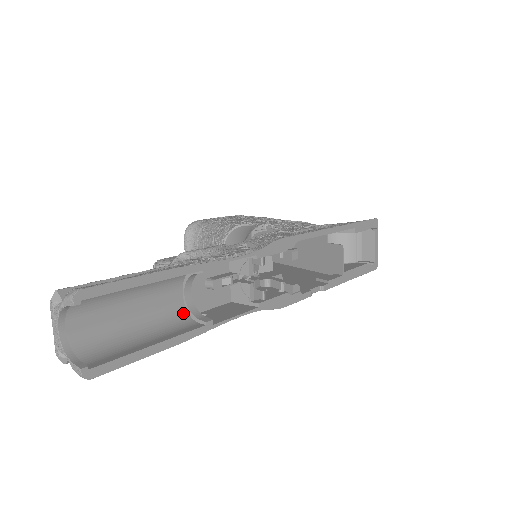
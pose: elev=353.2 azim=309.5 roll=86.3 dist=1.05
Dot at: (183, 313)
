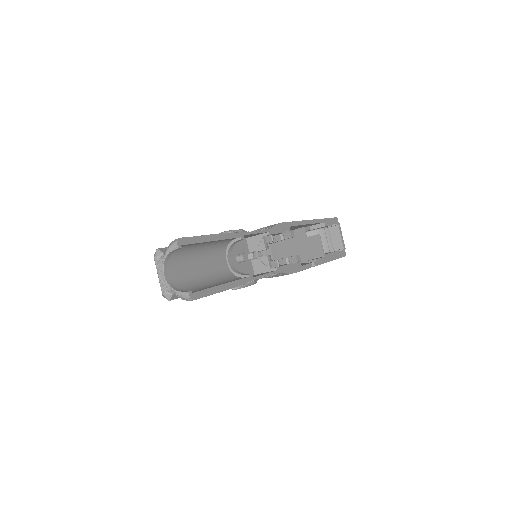
Dot at: (230, 274)
